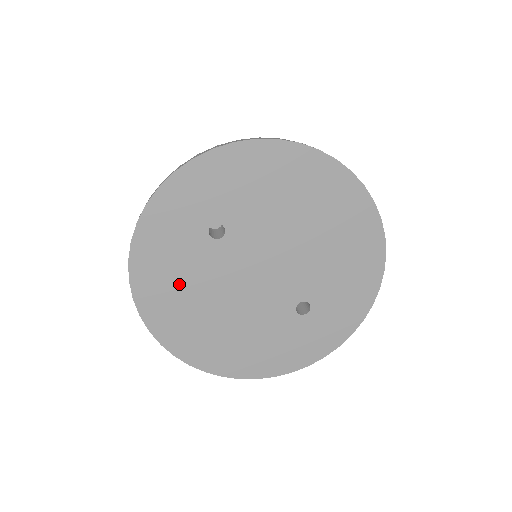
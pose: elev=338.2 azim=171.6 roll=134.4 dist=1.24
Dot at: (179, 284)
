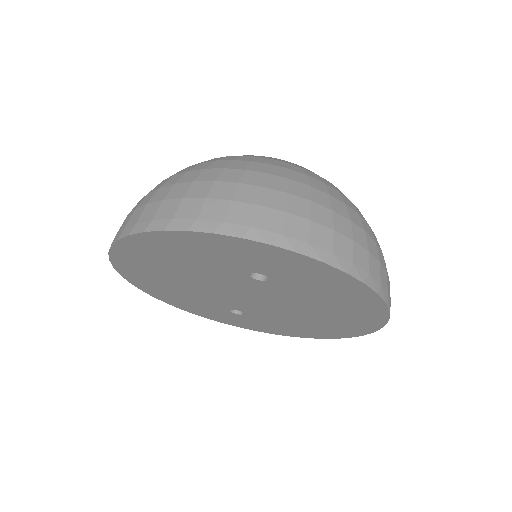
Dot at: (181, 260)
